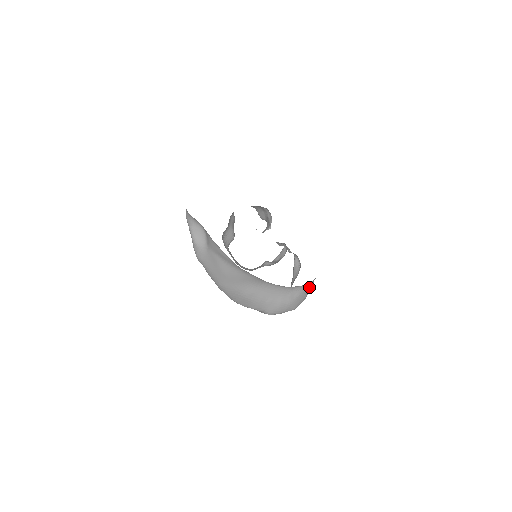
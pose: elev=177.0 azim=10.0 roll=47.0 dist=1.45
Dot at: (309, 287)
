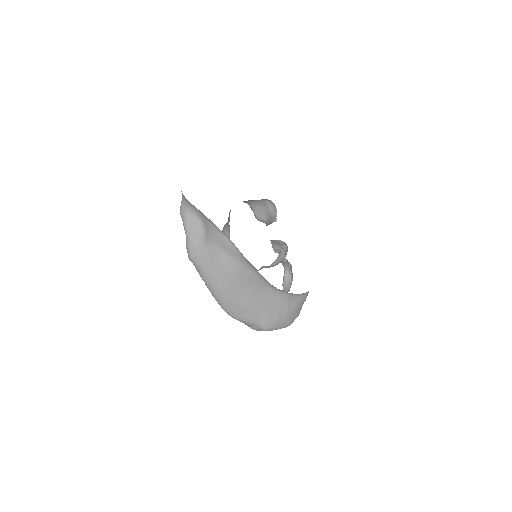
Dot at: (304, 300)
